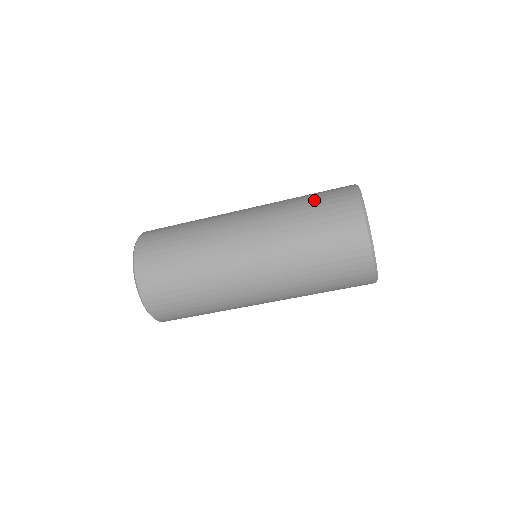
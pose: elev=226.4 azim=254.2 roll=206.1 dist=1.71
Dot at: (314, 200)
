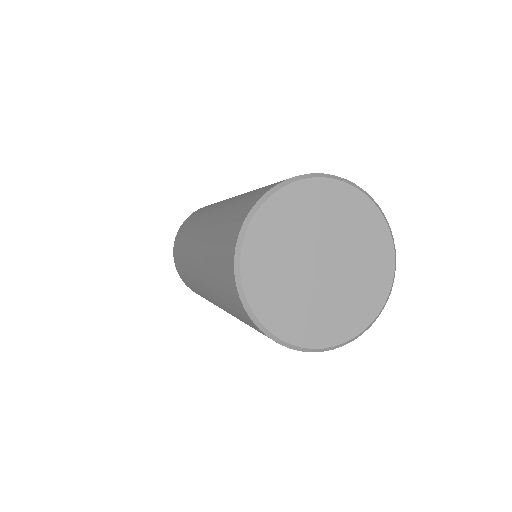
Dot at: (215, 261)
